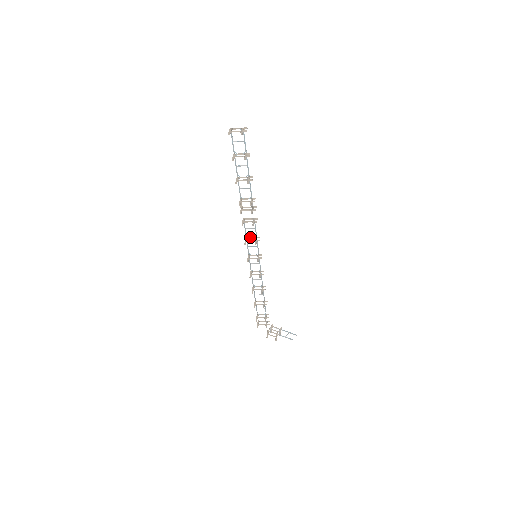
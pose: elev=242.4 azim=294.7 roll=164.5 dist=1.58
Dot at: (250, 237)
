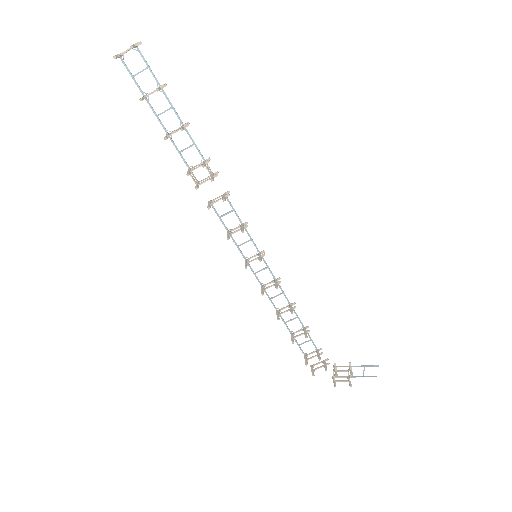
Dot at: (233, 229)
